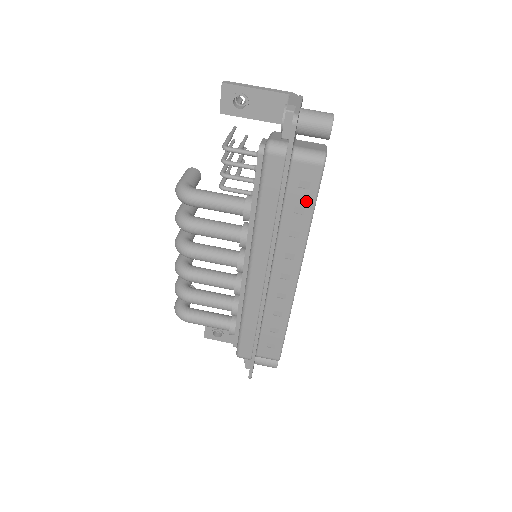
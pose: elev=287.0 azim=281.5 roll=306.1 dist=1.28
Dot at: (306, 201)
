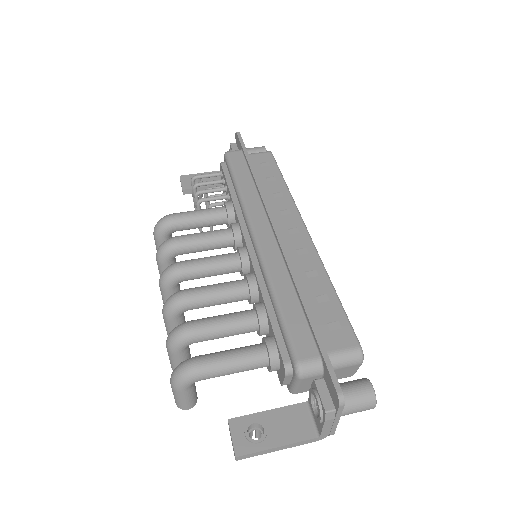
Dot at: (273, 172)
